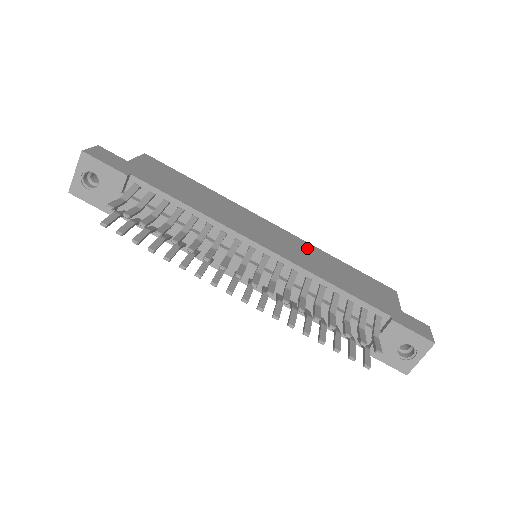
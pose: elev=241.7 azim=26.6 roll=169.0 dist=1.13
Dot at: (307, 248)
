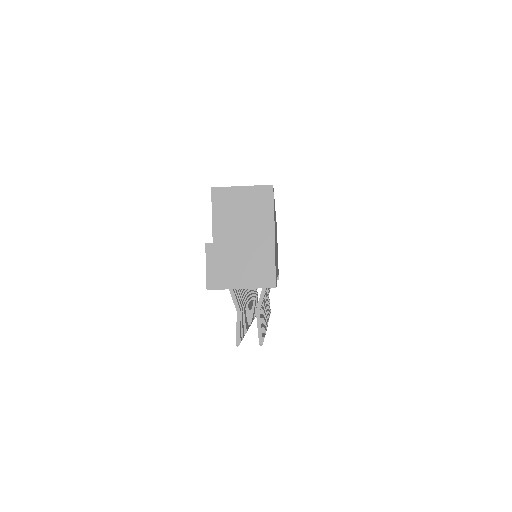
Dot at: occluded
